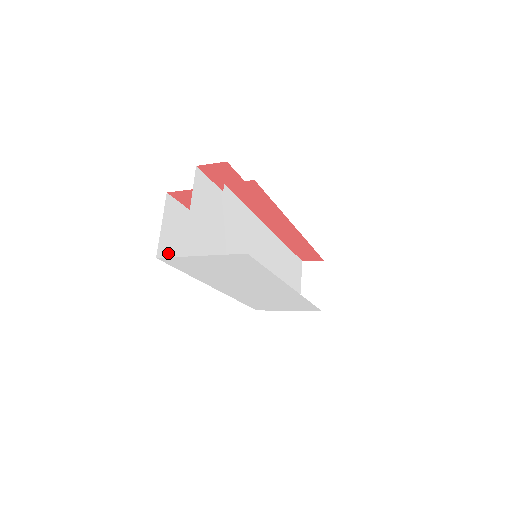
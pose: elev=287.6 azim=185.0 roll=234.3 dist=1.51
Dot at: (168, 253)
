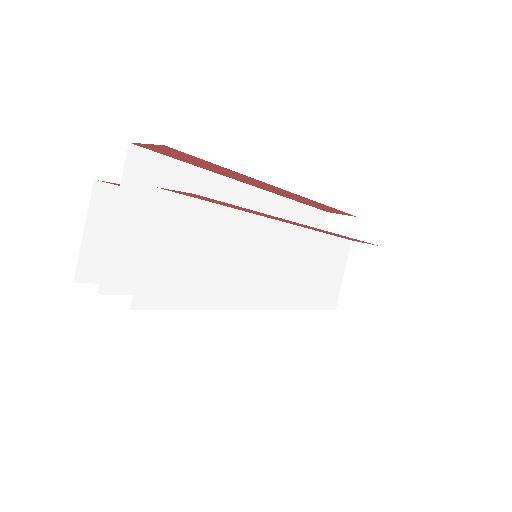
Dot at: (101, 268)
